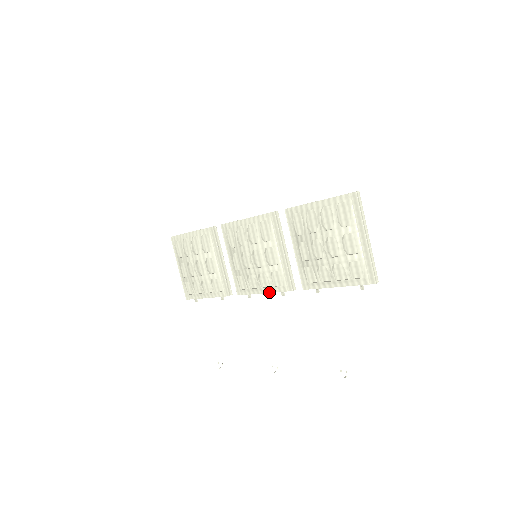
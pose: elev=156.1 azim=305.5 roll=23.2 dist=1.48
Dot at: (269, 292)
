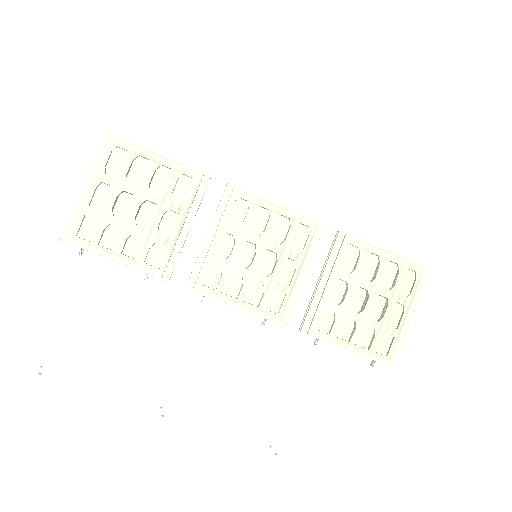
Dot at: (249, 311)
